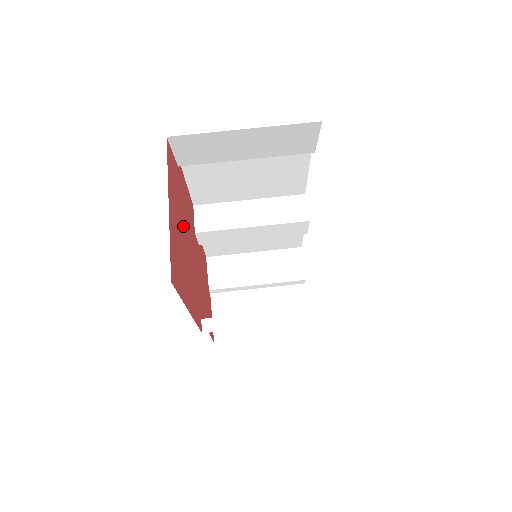
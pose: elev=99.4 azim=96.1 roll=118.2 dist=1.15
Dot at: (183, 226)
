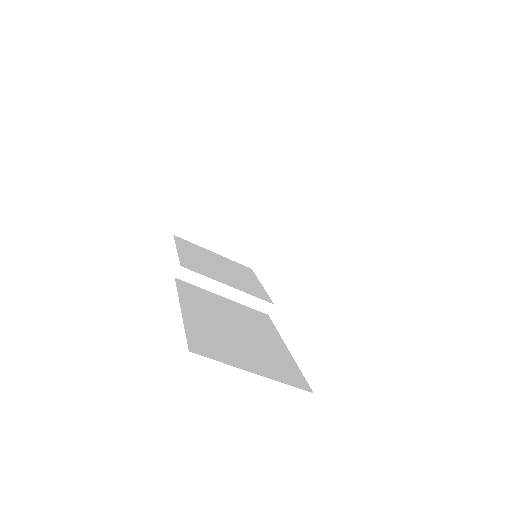
Dot at: occluded
